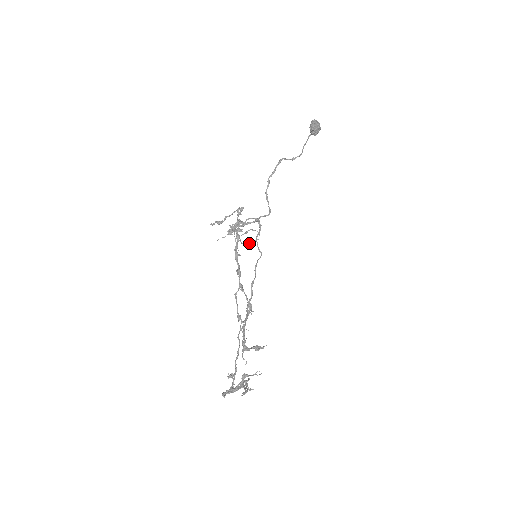
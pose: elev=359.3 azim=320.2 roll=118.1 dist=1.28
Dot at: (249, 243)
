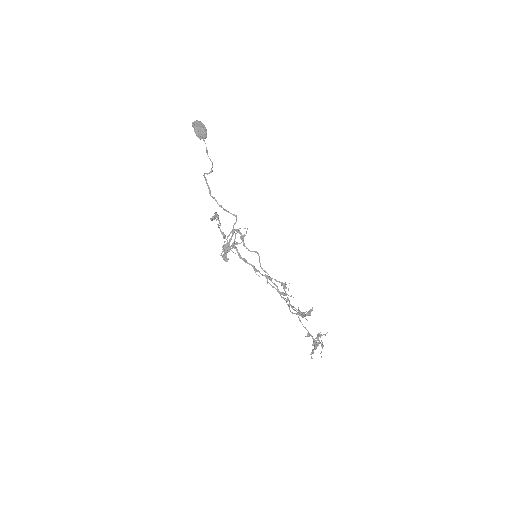
Dot at: (244, 236)
